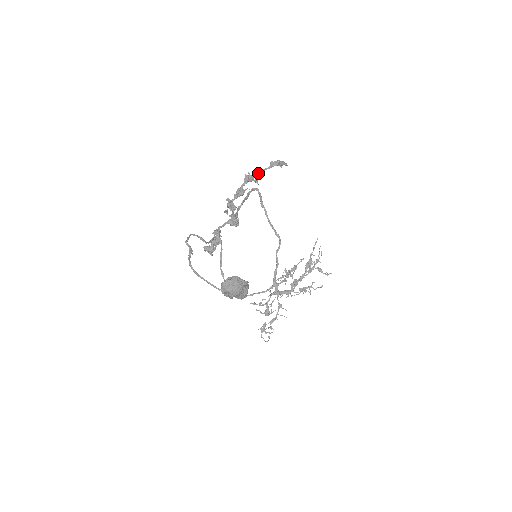
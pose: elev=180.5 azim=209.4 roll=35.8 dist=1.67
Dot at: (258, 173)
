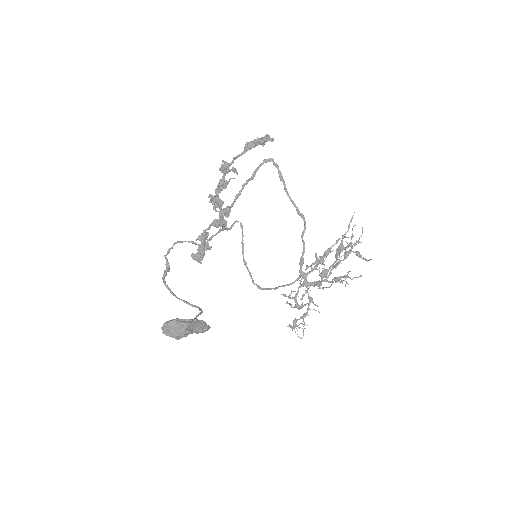
Dot at: (233, 161)
